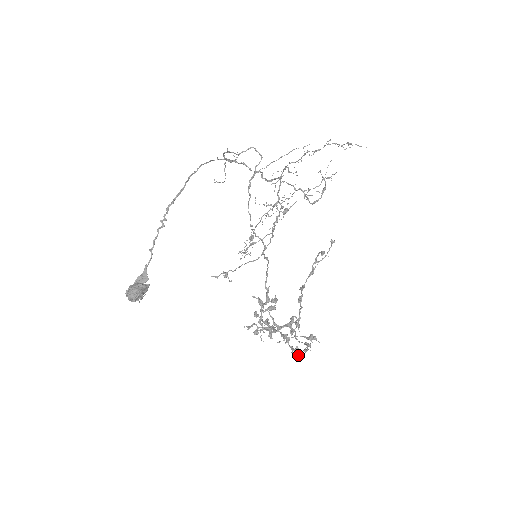
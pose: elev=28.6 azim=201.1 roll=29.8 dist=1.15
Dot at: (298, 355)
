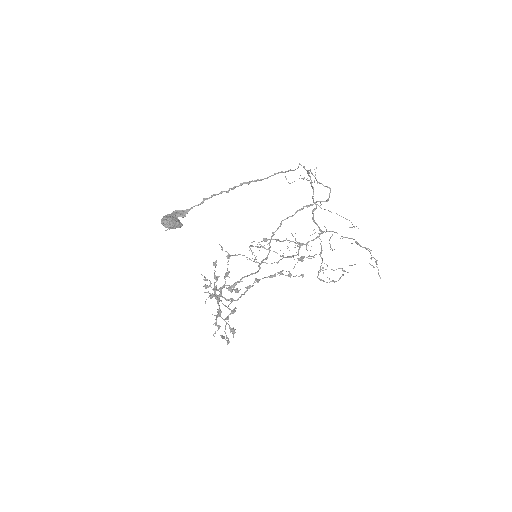
Dot at: occluded
